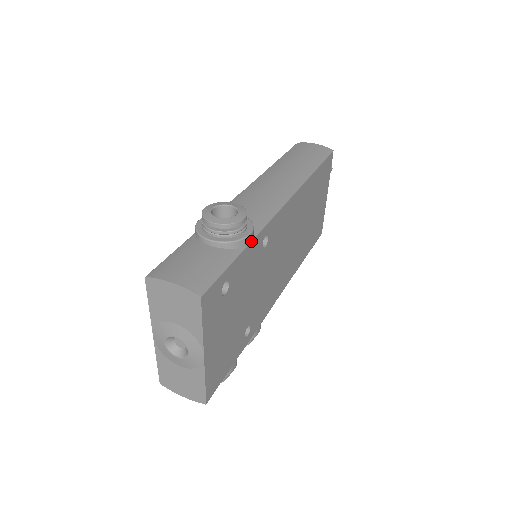
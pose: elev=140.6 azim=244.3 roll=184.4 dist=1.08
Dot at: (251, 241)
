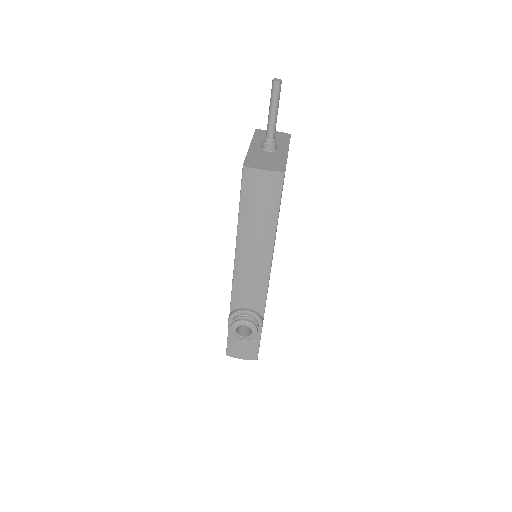
Dot at: occluded
